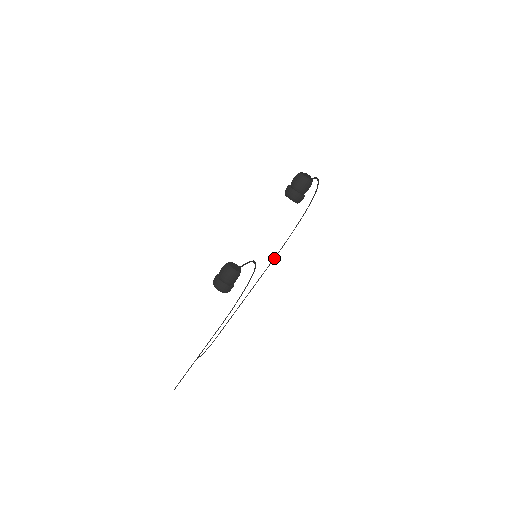
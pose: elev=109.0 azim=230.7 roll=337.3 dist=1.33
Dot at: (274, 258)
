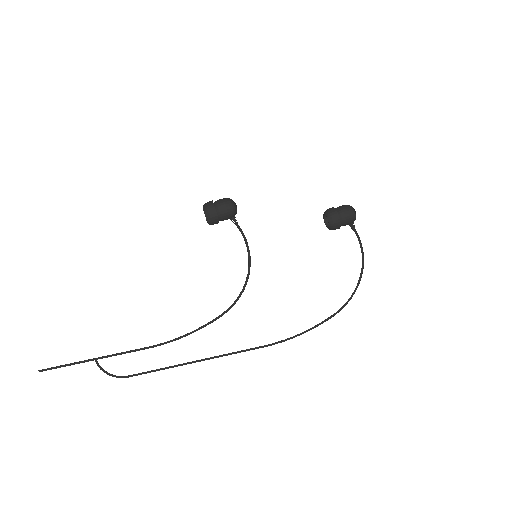
Dot at: (266, 345)
